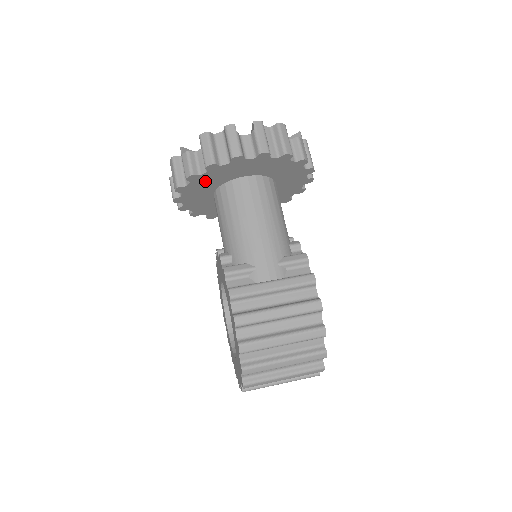
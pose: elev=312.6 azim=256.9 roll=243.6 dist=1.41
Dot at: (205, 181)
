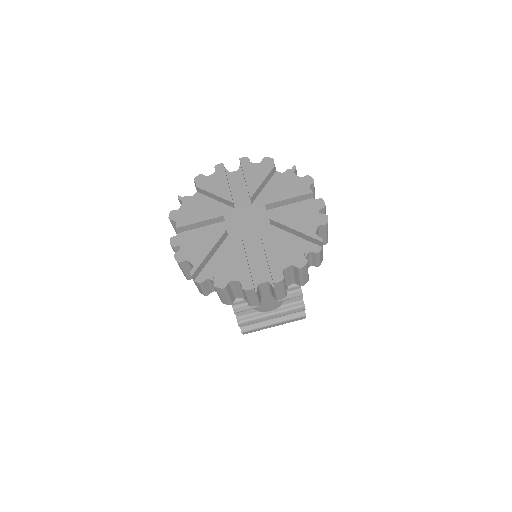
Dot at: occluded
